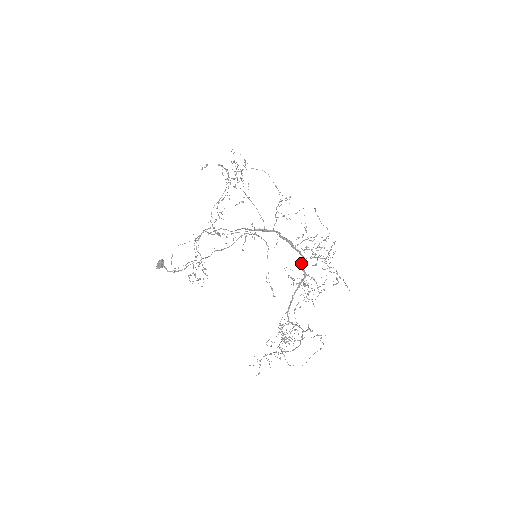
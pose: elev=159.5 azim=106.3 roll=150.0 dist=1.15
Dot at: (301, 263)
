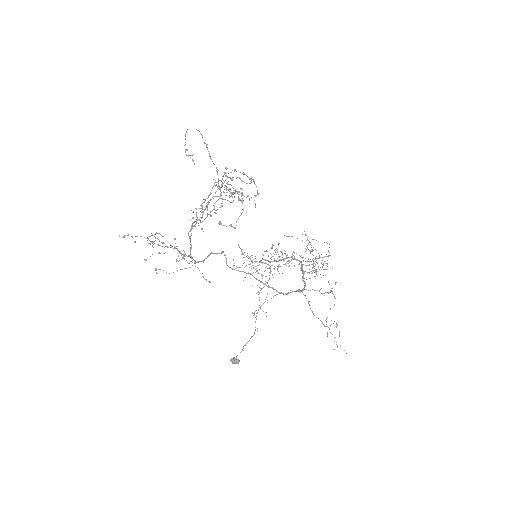
Dot at: occluded
